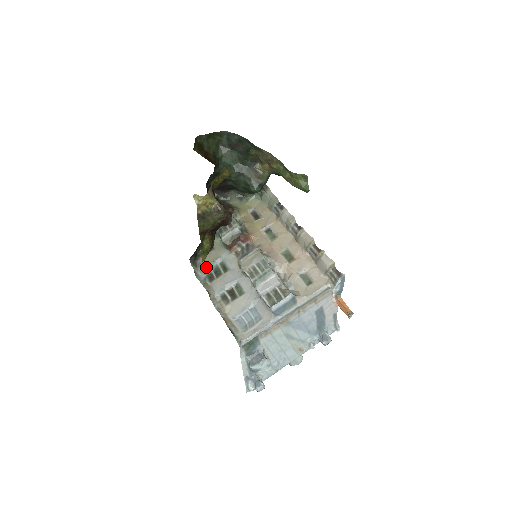
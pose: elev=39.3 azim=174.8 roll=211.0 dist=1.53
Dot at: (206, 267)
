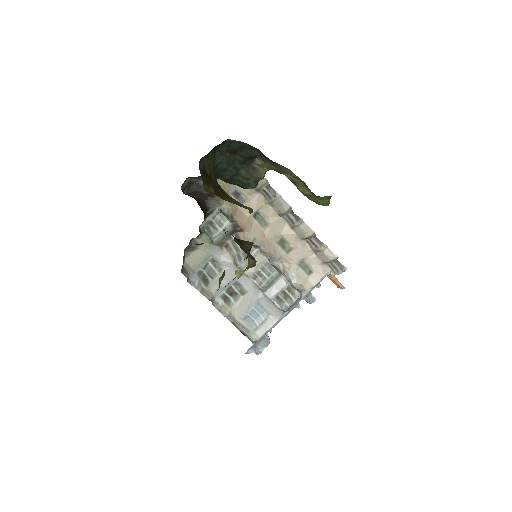
Dot at: (196, 268)
